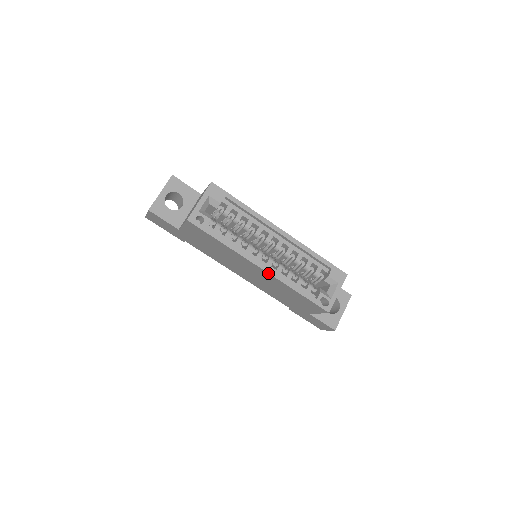
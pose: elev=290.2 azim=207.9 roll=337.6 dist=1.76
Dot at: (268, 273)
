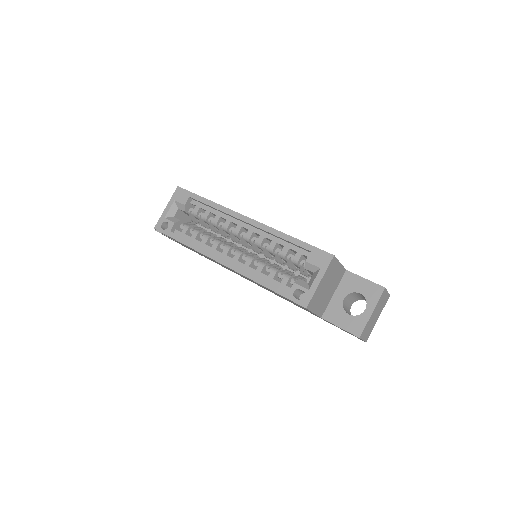
Dot at: (230, 268)
